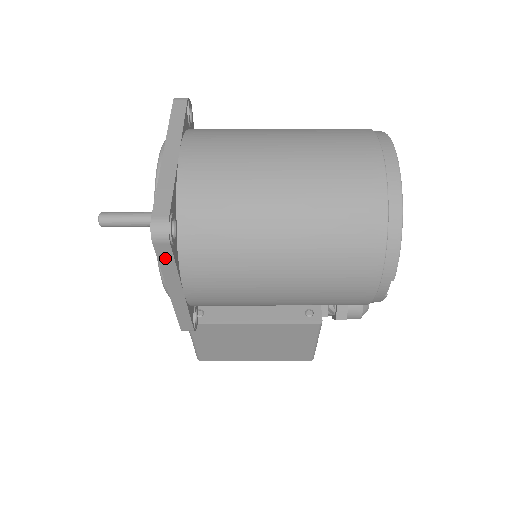
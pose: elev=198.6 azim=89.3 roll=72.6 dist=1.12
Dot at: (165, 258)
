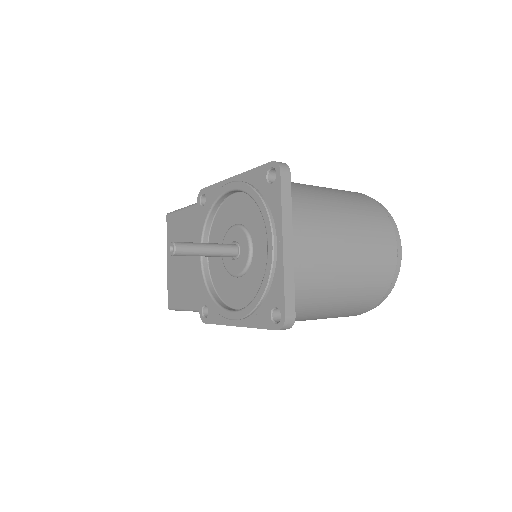
Dot at: occluded
